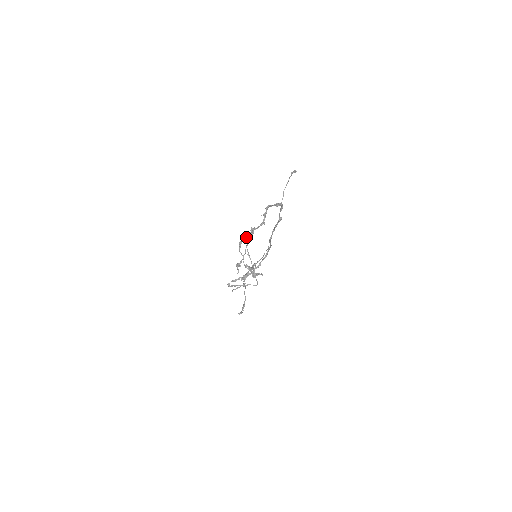
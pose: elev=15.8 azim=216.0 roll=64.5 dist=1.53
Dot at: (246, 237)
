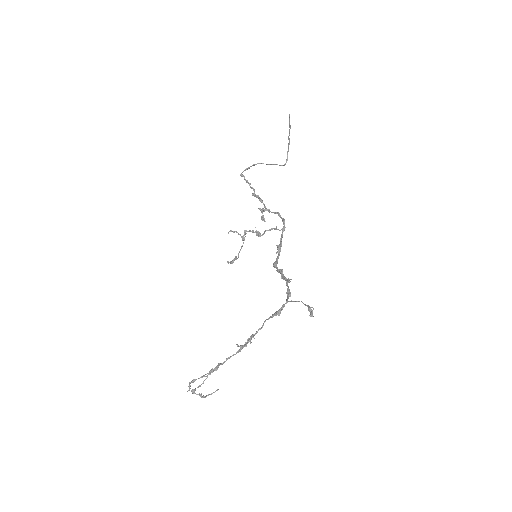
Dot at: (203, 381)
